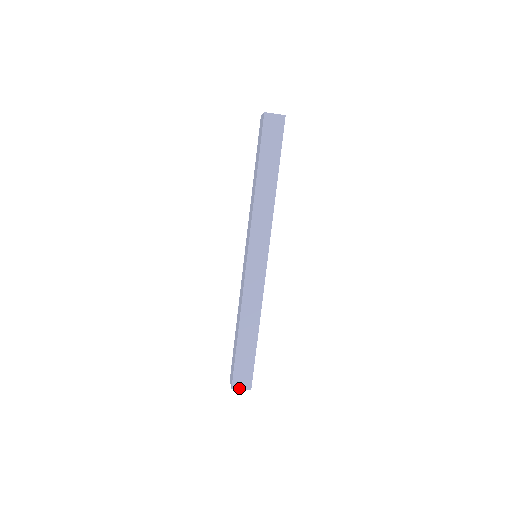
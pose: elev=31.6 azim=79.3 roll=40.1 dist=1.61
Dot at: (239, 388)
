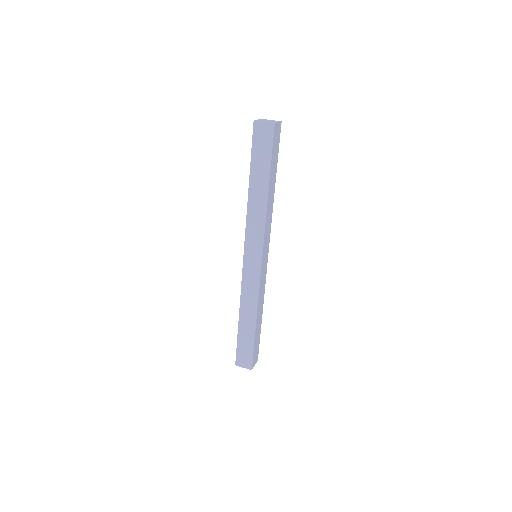
Dot at: occluded
